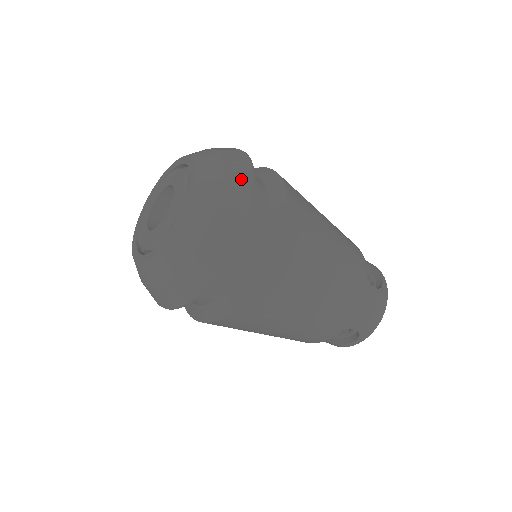
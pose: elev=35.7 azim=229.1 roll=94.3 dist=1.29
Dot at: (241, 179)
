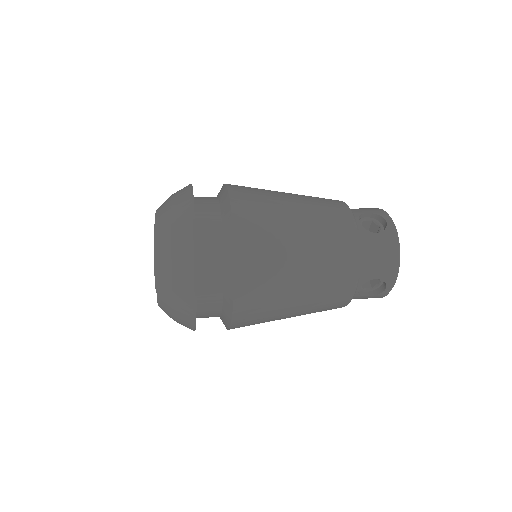
Dot at: (183, 213)
